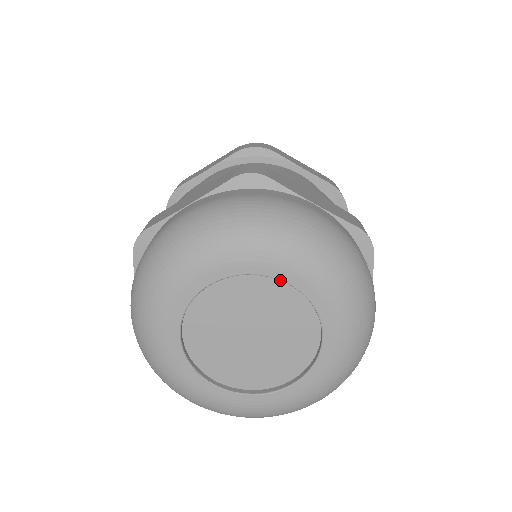
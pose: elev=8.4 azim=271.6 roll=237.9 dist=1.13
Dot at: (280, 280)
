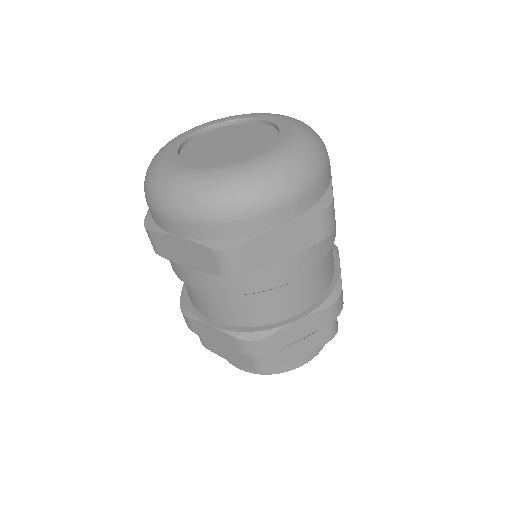
Dot at: (253, 119)
